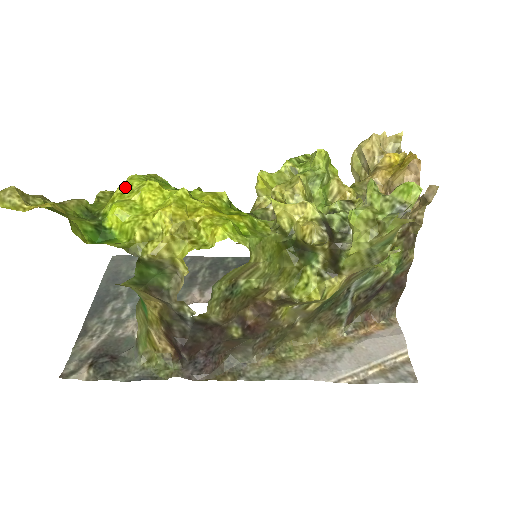
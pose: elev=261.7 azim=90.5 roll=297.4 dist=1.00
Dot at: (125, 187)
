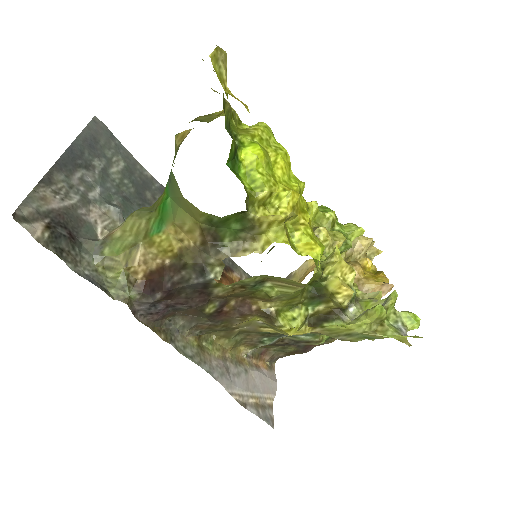
Dot at: (266, 134)
